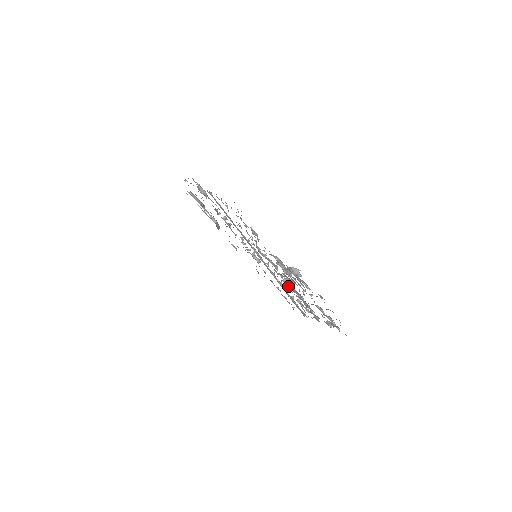
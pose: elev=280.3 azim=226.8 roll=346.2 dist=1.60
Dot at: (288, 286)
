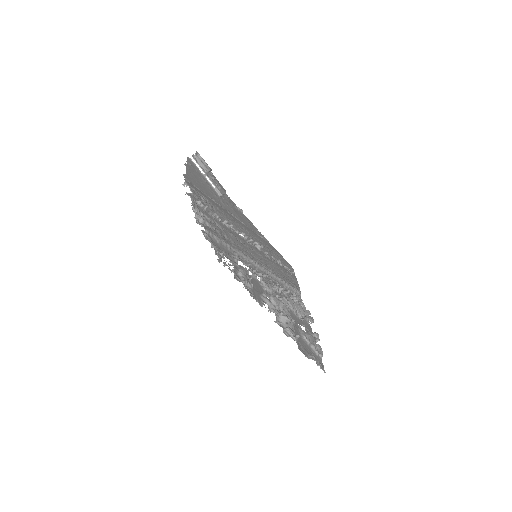
Dot at: occluded
